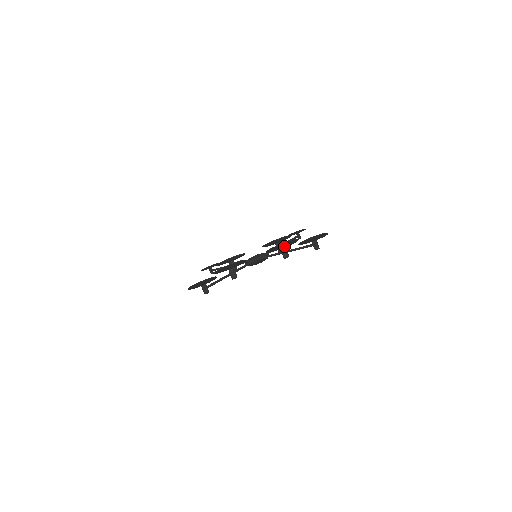
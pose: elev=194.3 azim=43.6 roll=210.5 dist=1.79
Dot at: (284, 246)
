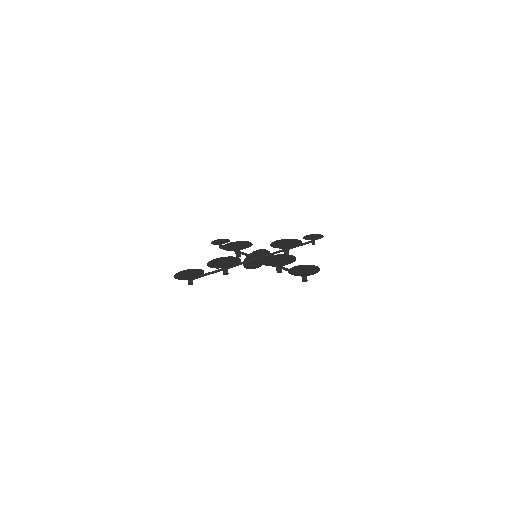
Dot at: (278, 263)
